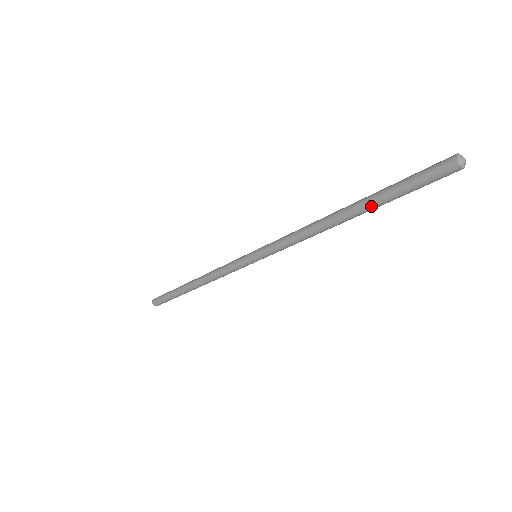
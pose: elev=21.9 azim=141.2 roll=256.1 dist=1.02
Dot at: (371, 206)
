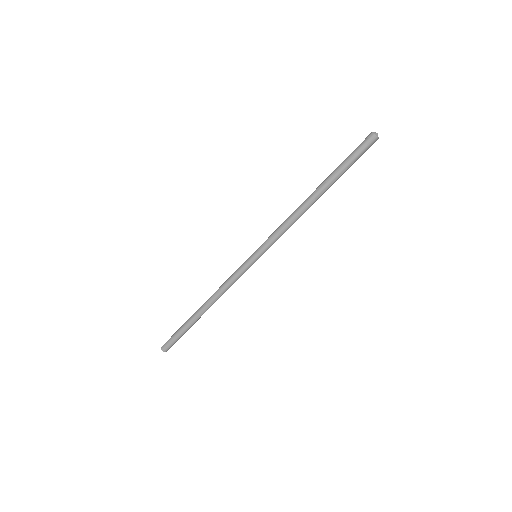
Dot at: (330, 177)
